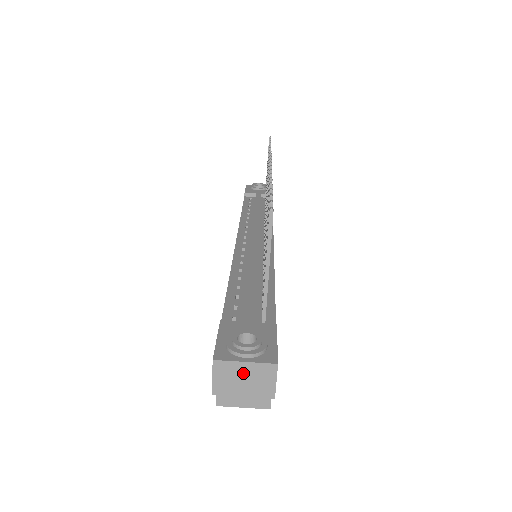
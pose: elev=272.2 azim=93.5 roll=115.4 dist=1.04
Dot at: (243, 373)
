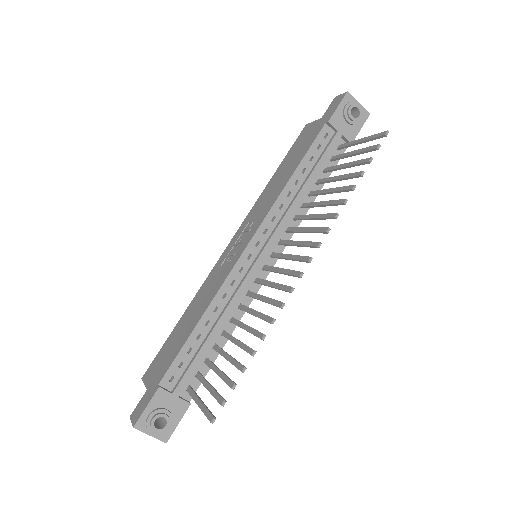
Dot at: (148, 432)
